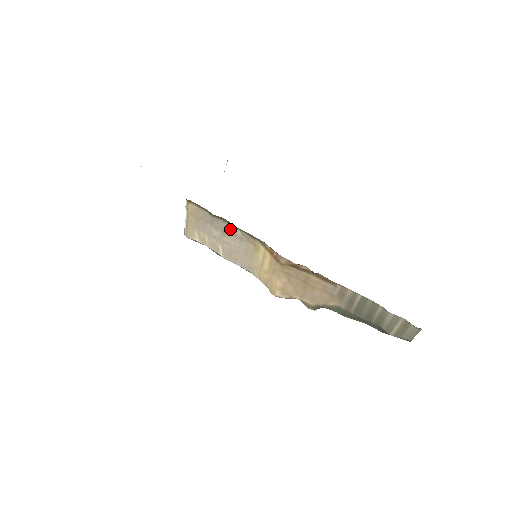
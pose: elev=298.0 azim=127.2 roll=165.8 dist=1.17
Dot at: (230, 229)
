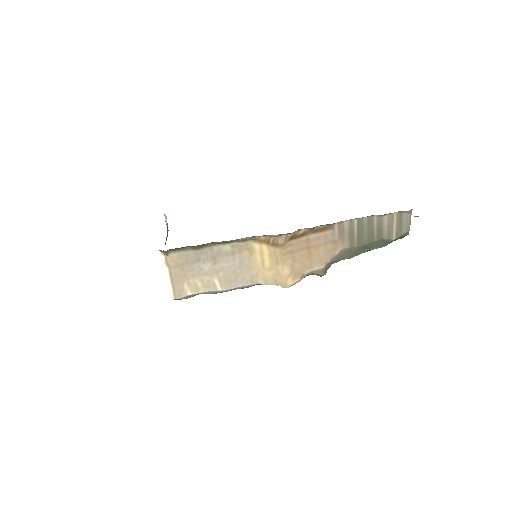
Dot at: (219, 251)
